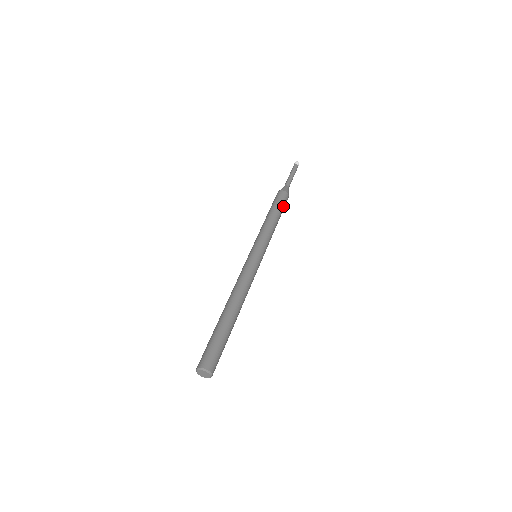
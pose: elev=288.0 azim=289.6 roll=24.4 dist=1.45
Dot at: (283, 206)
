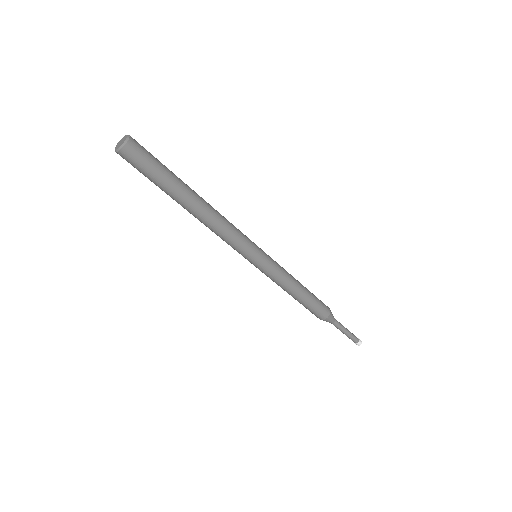
Dot at: (317, 301)
